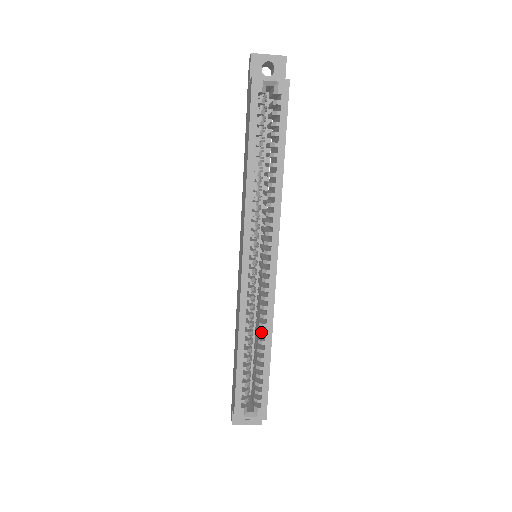
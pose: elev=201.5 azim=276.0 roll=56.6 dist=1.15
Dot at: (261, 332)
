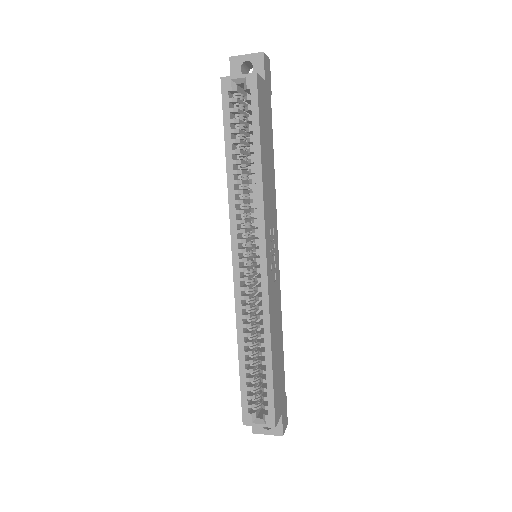
Dot at: (259, 333)
